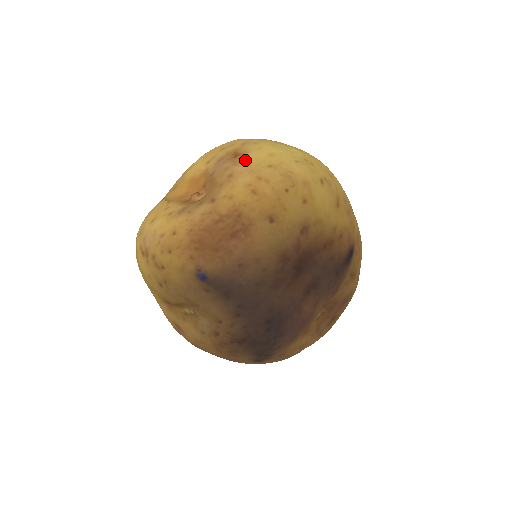
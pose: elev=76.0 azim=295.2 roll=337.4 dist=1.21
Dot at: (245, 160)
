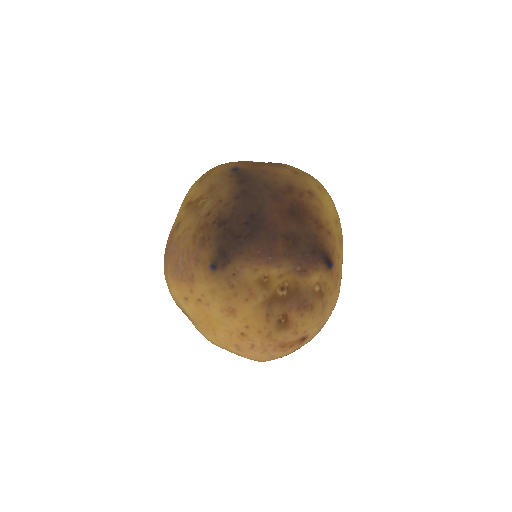
Dot at: occluded
